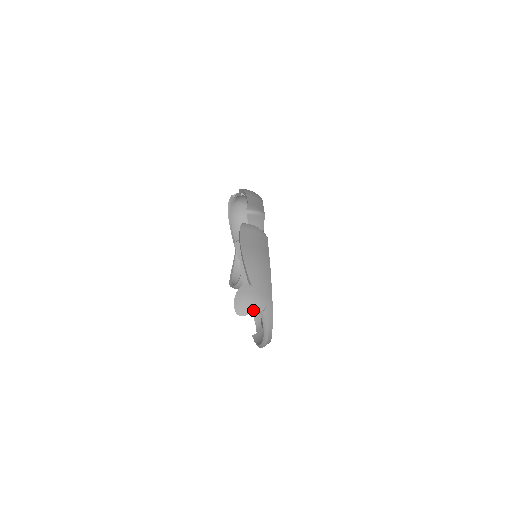
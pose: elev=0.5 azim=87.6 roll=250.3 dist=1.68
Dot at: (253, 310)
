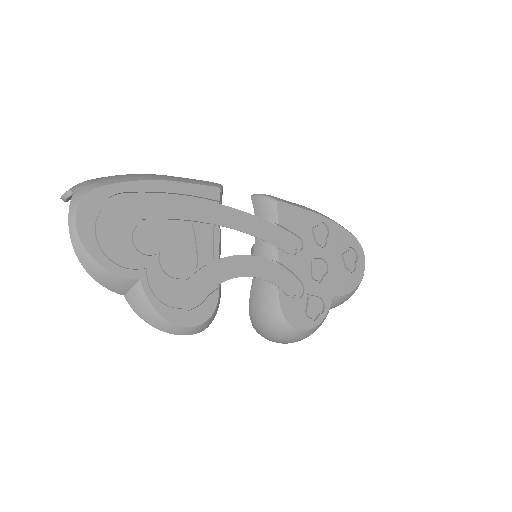
Dot at: occluded
